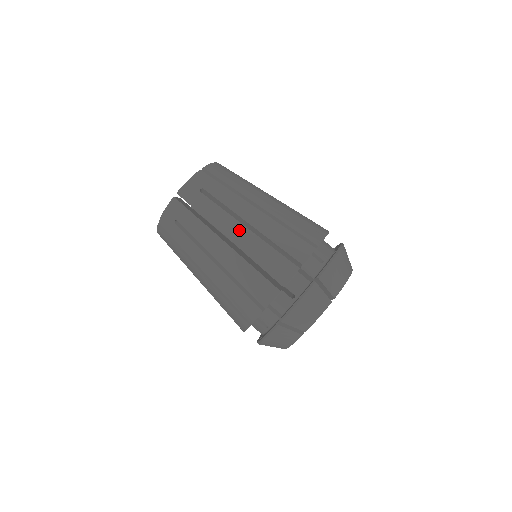
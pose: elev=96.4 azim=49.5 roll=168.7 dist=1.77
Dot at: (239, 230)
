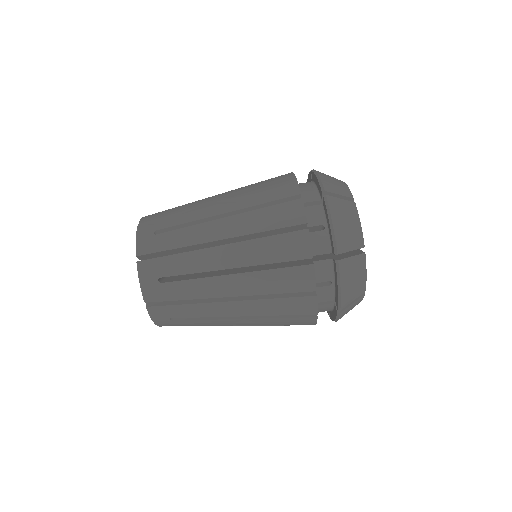
Dot at: (221, 225)
